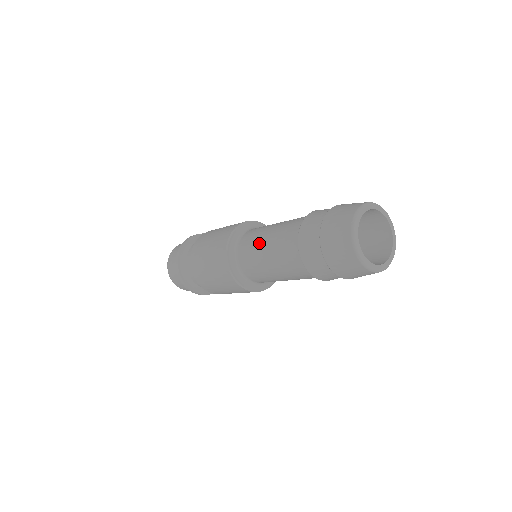
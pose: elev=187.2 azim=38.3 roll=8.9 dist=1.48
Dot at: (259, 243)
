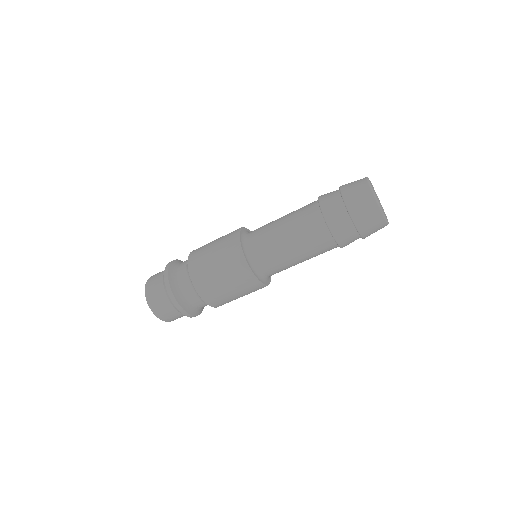
Dot at: occluded
